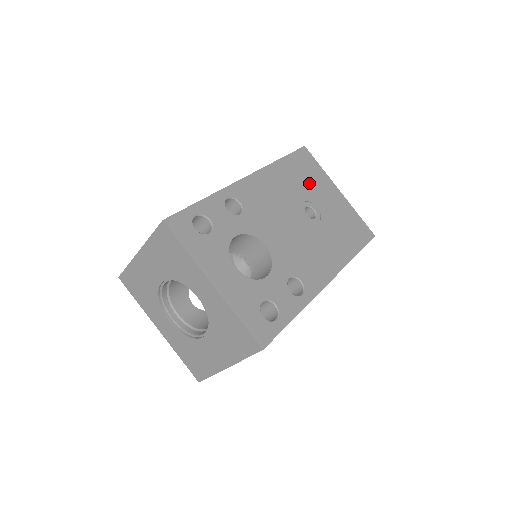
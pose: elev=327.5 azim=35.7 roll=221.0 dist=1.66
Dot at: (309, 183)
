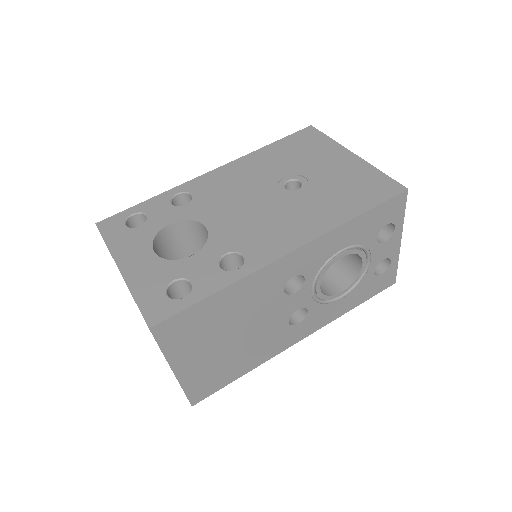
Dot at: (302, 157)
